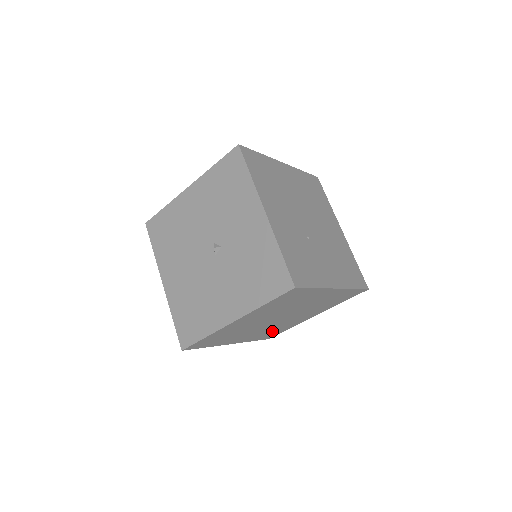
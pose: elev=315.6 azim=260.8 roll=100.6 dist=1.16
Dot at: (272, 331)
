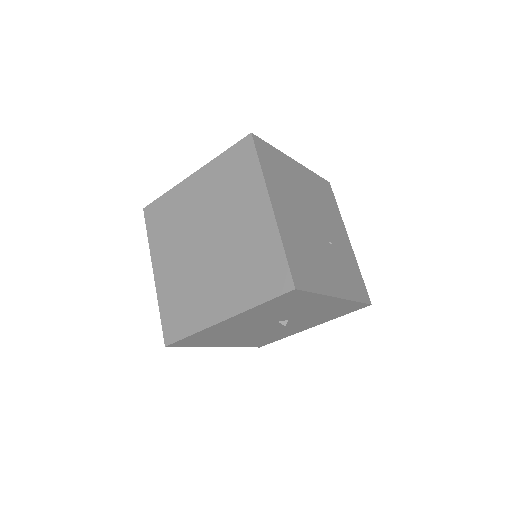
Dot at: occluded
